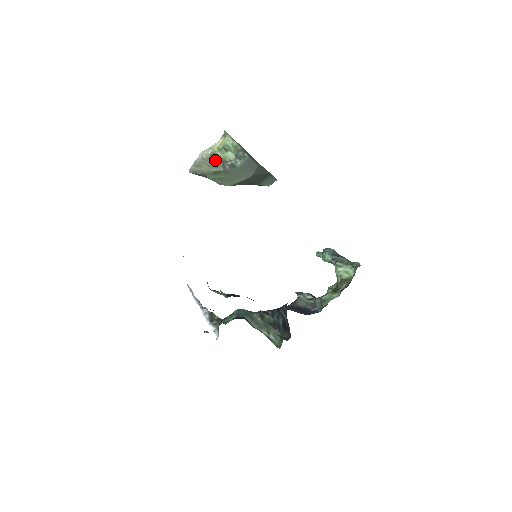
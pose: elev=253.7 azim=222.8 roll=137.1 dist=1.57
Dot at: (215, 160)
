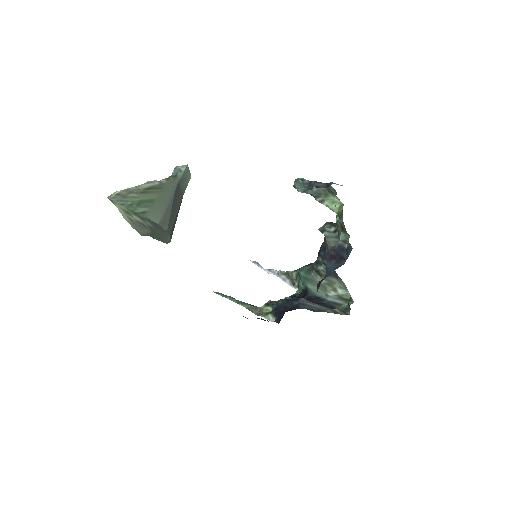
Dot at: (137, 224)
